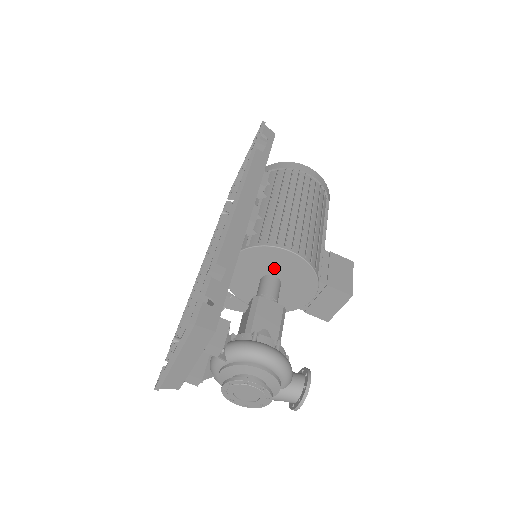
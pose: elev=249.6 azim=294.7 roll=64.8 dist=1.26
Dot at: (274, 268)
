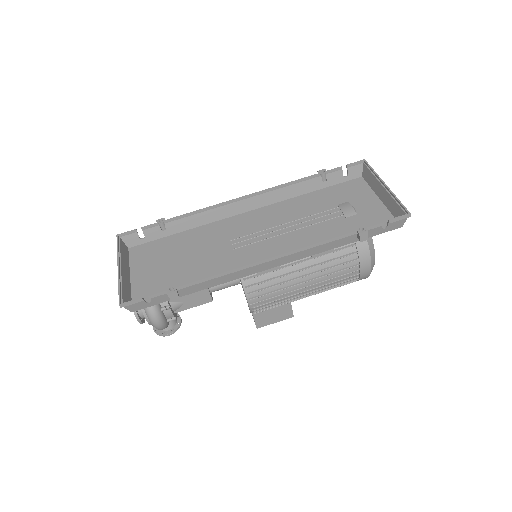
Dot at: occluded
